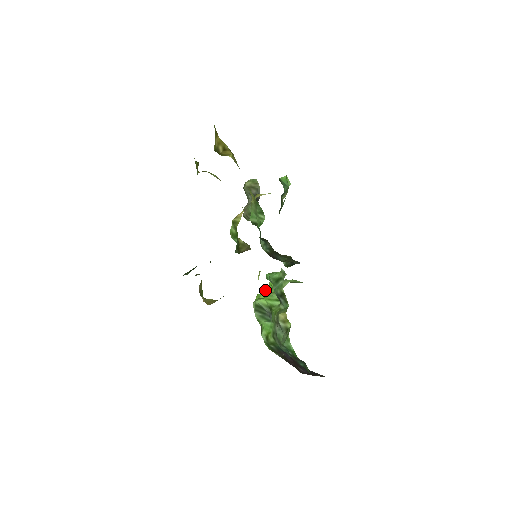
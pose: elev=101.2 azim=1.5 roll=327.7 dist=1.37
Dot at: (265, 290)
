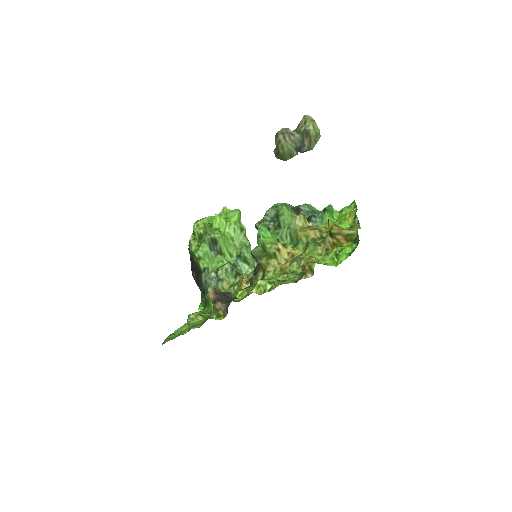
Dot at: (228, 223)
